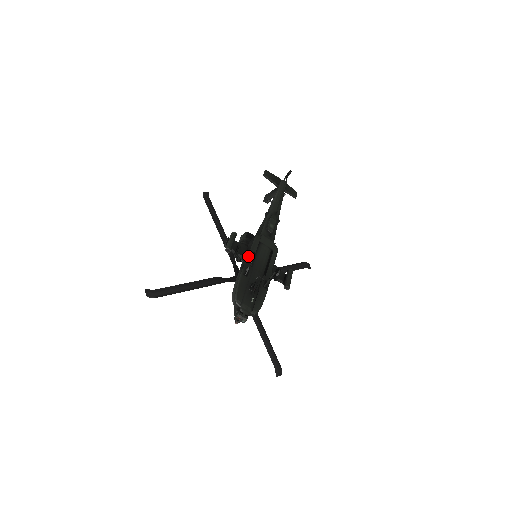
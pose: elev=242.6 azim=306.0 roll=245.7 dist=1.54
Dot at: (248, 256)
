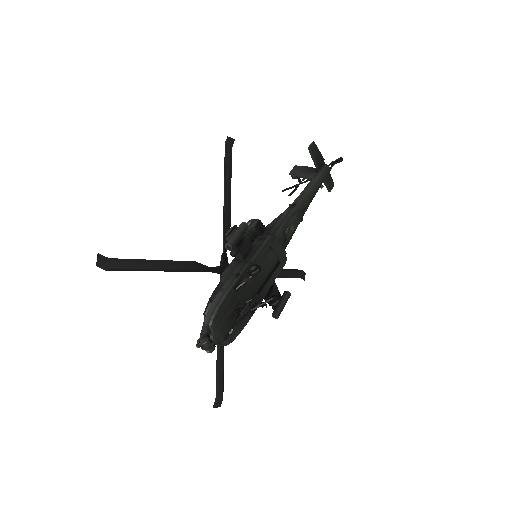
Dot at: (250, 266)
